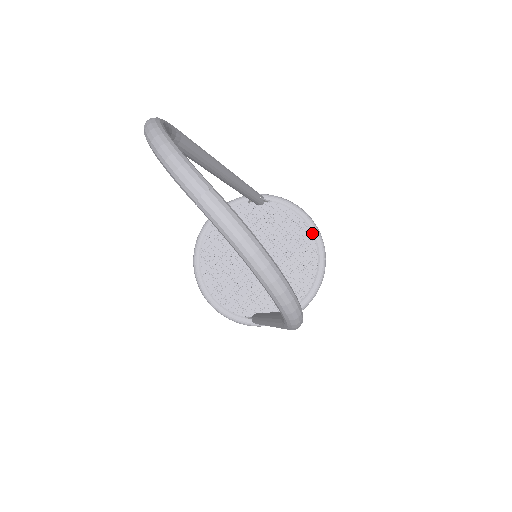
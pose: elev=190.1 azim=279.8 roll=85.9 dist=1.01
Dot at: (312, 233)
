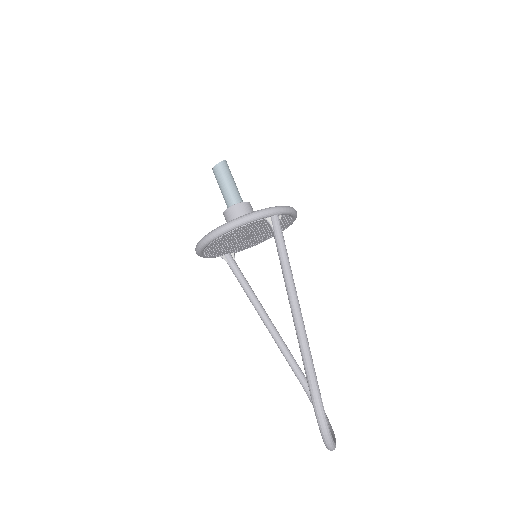
Dot at: (292, 221)
